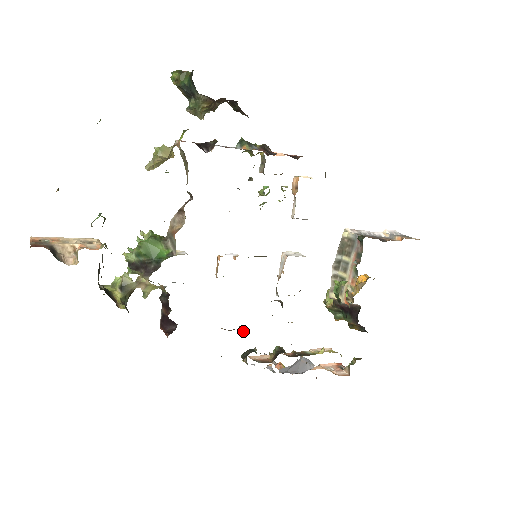
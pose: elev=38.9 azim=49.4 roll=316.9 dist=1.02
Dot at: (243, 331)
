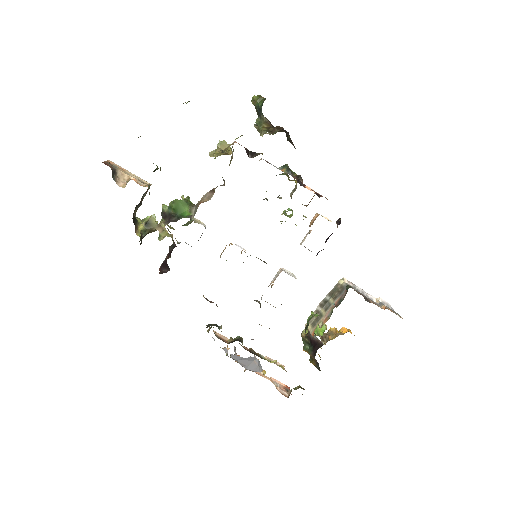
Dot at: occluded
